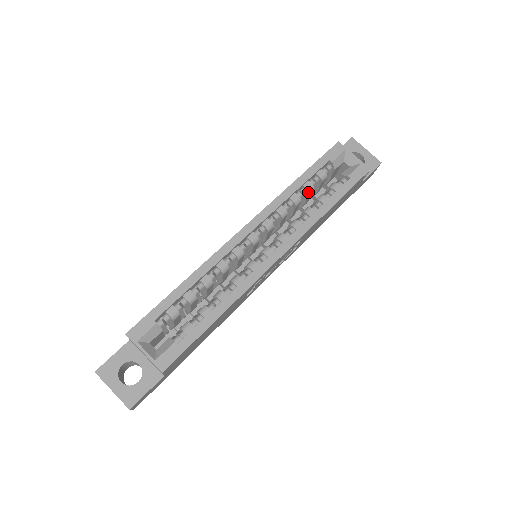
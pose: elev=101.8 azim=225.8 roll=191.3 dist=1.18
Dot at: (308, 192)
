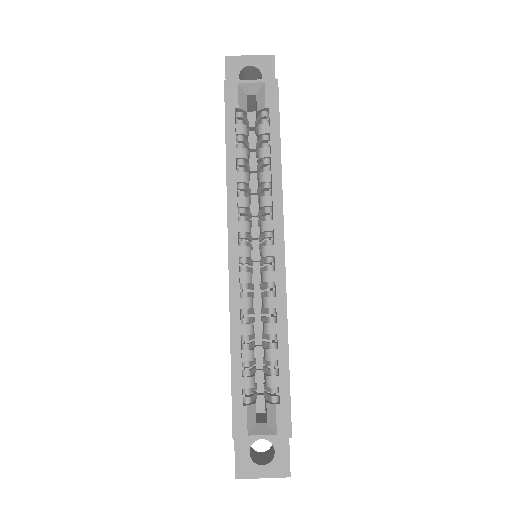
Dot at: (246, 159)
